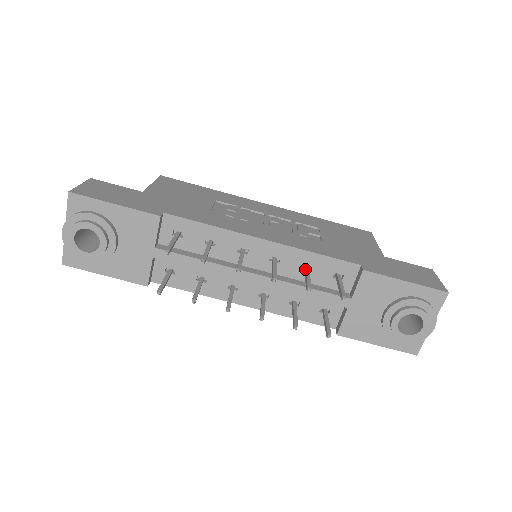
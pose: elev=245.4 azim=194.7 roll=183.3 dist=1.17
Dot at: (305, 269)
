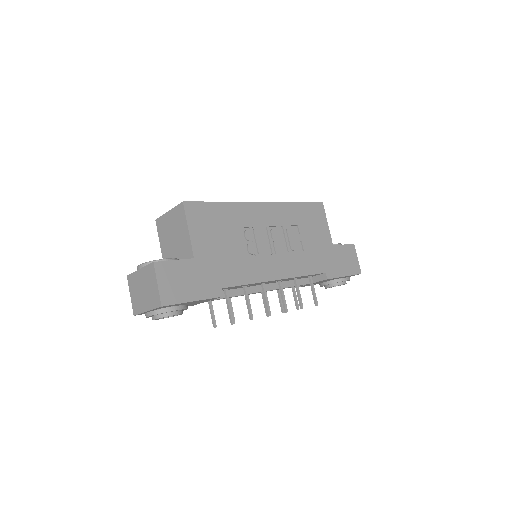
Dot at: (296, 283)
